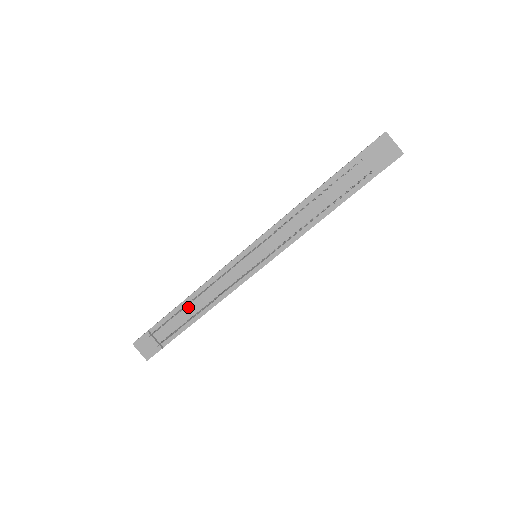
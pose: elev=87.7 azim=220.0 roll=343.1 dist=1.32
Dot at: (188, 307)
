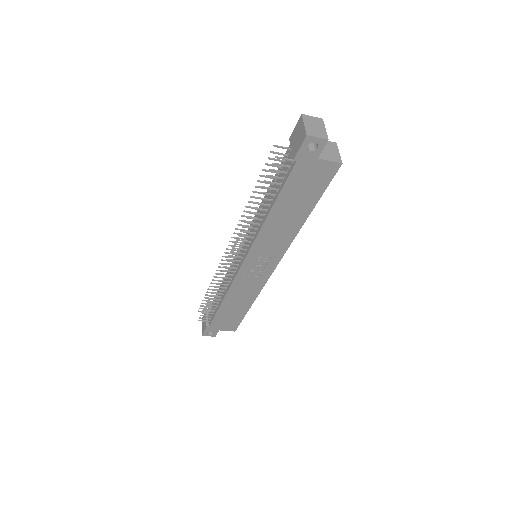
Dot at: occluded
